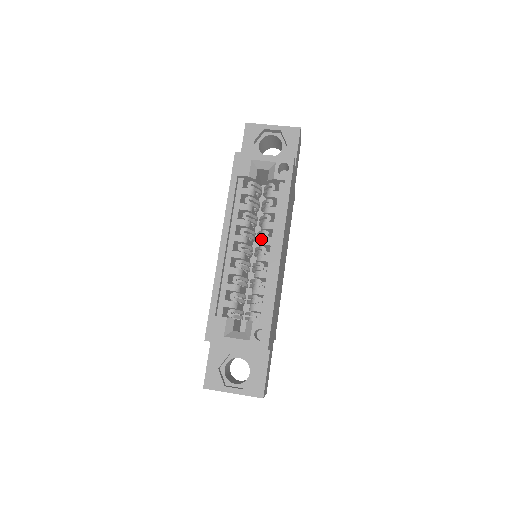
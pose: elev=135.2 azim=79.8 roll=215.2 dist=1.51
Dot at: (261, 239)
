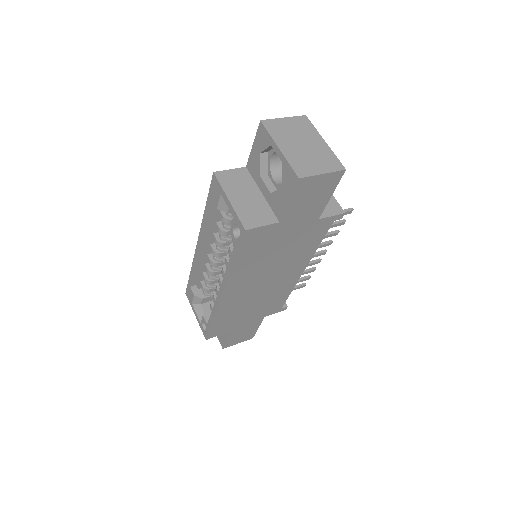
Dot at: occluded
